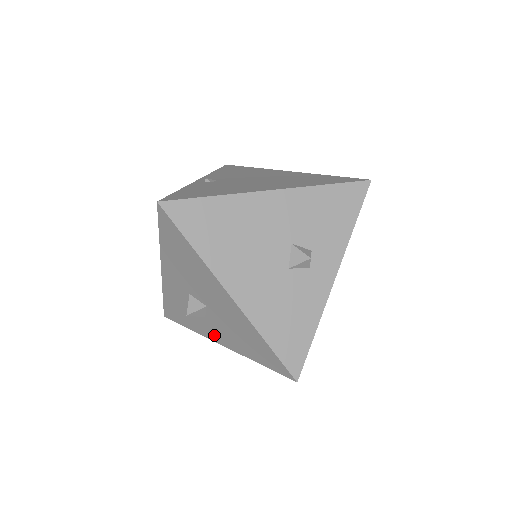
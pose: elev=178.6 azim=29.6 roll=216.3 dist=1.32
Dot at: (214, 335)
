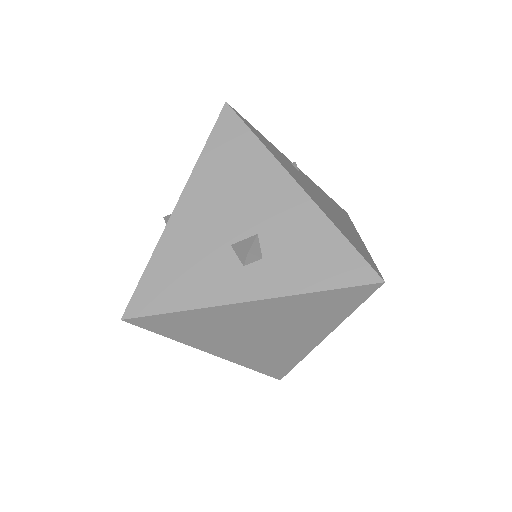
Dot at: occluded
